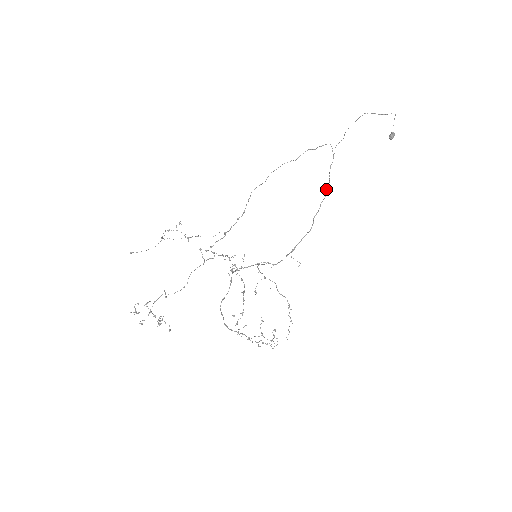
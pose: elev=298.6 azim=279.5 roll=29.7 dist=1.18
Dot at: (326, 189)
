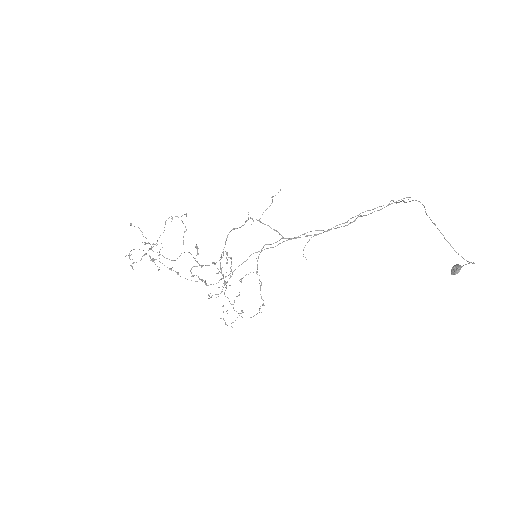
Dot at: occluded
